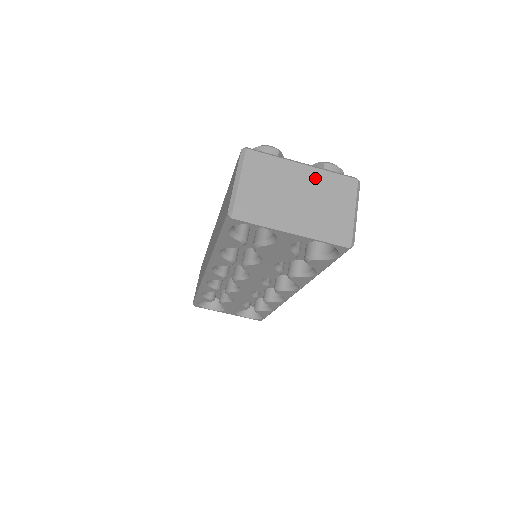
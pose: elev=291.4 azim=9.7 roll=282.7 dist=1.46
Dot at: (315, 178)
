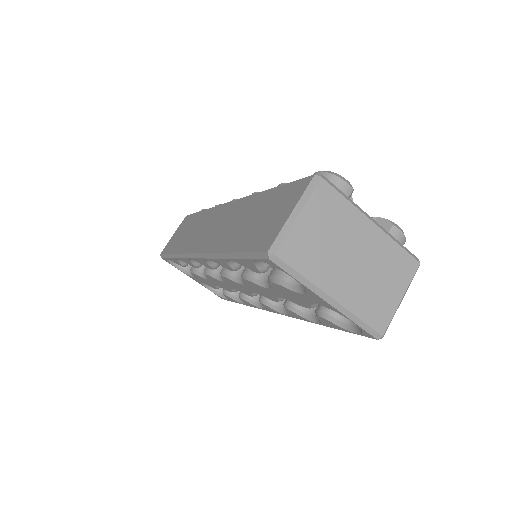
Dot at: (379, 244)
